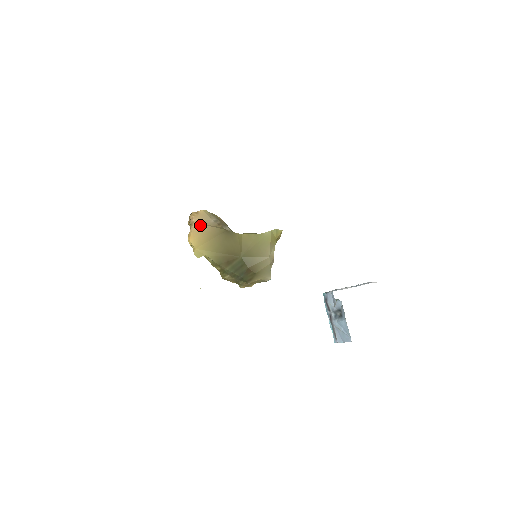
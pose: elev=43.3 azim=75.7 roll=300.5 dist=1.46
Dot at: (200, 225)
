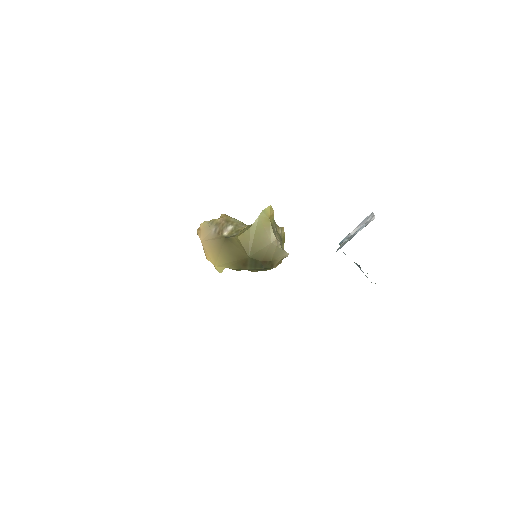
Dot at: (206, 242)
